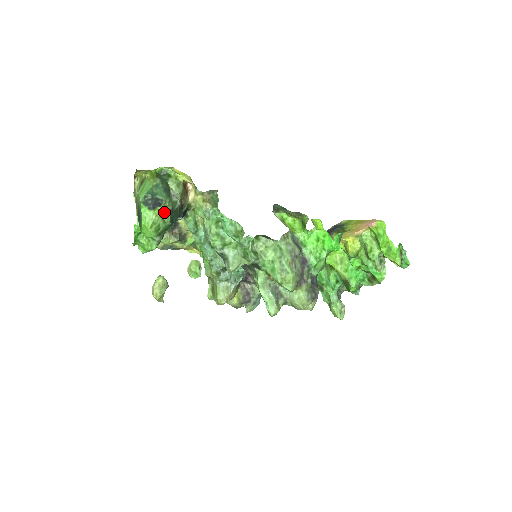
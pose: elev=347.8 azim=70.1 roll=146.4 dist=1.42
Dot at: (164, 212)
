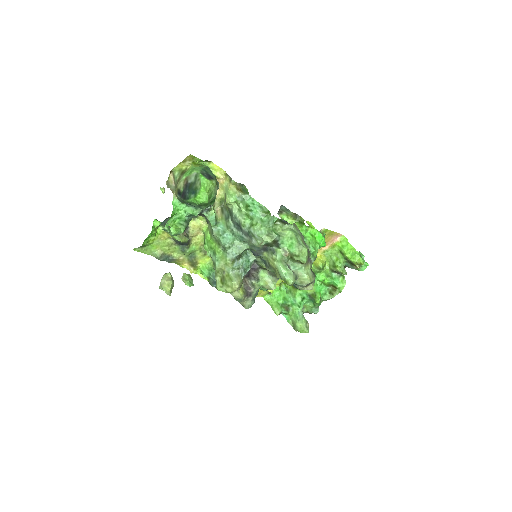
Dot at: (215, 185)
